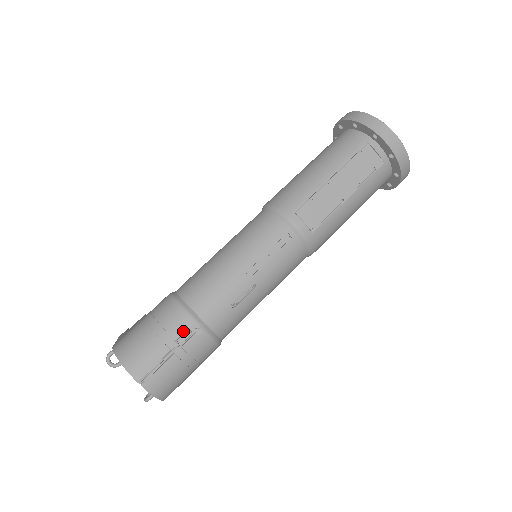
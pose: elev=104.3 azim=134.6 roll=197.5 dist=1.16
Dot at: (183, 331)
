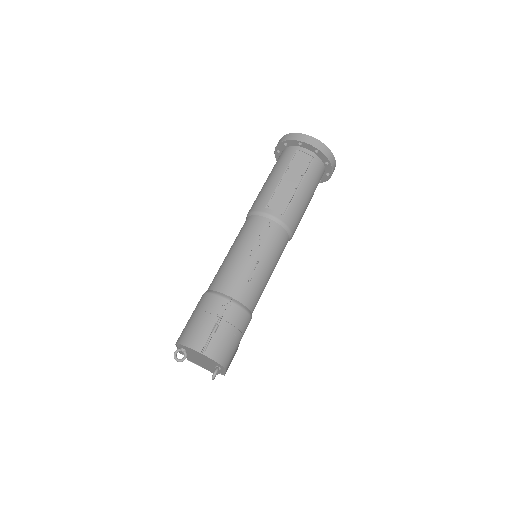
Dot at: (220, 308)
